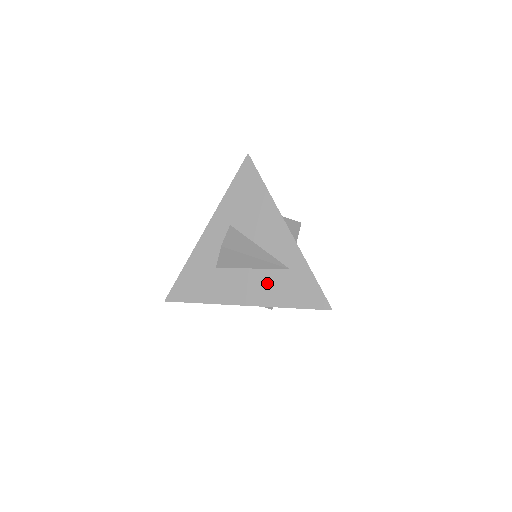
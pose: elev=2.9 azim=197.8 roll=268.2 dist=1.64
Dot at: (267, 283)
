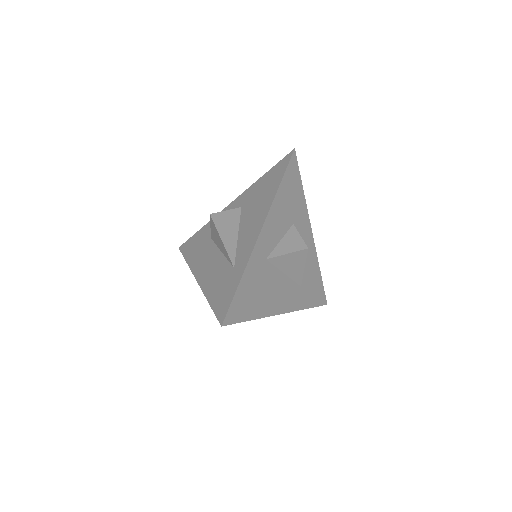
Dot at: (217, 270)
